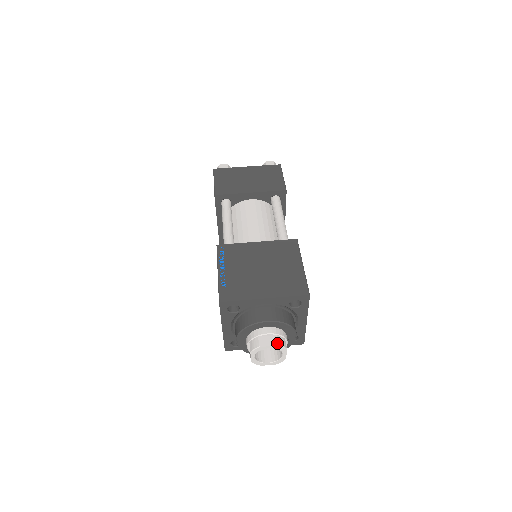
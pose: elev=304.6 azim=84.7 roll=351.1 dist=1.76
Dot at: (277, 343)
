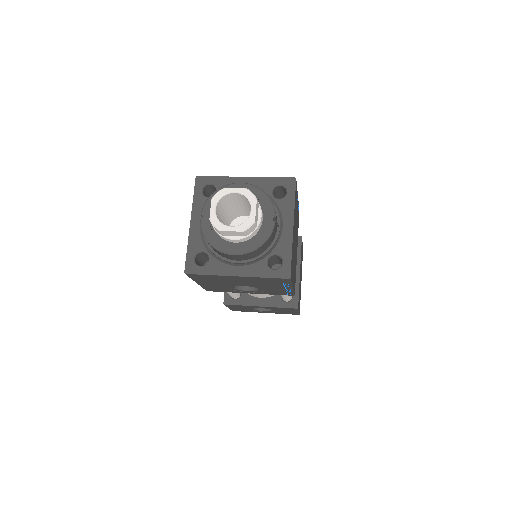
Dot at: (246, 189)
